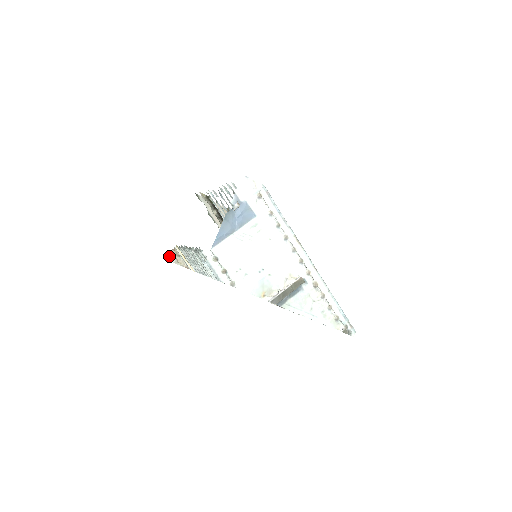
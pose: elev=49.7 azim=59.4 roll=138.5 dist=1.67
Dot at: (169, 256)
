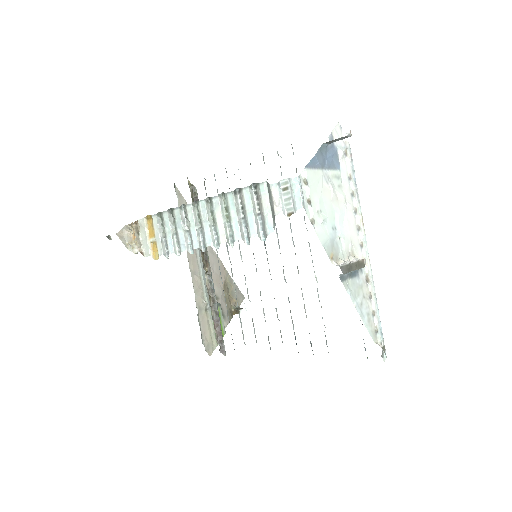
Dot at: (121, 231)
